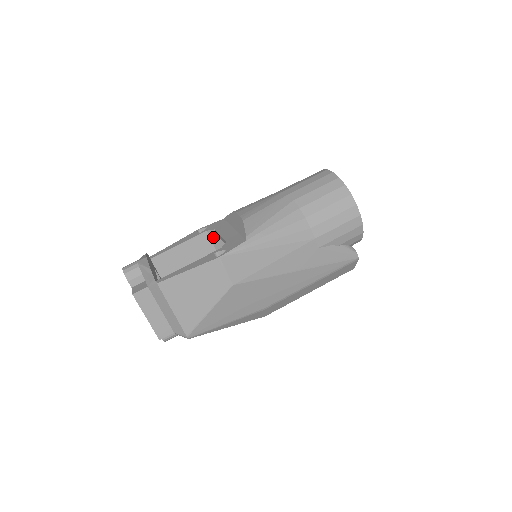
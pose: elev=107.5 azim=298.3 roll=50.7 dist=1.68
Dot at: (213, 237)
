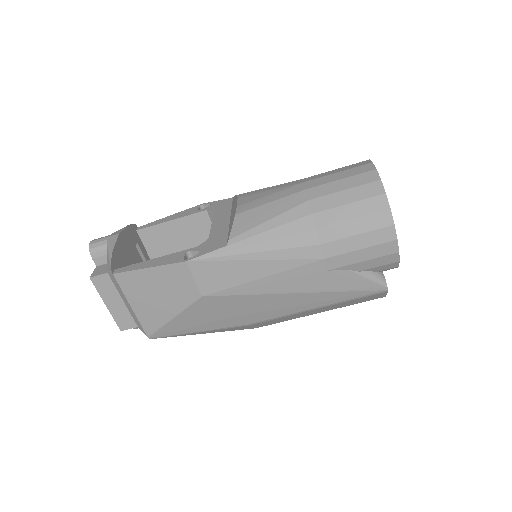
Dot at: occluded
